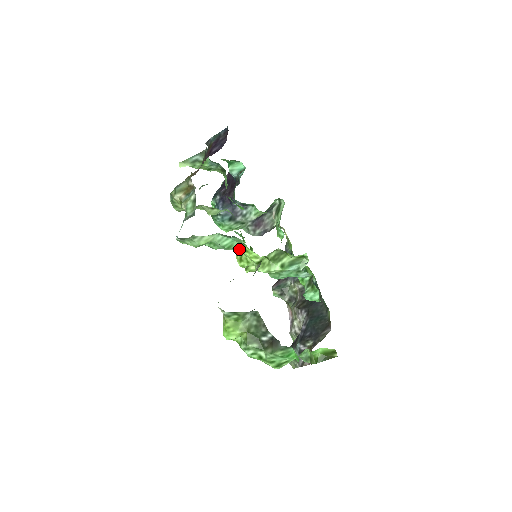
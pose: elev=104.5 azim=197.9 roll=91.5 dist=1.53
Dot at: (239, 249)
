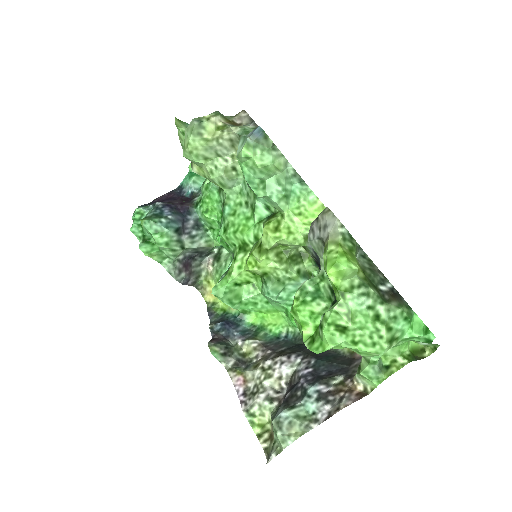
Dot at: (270, 220)
